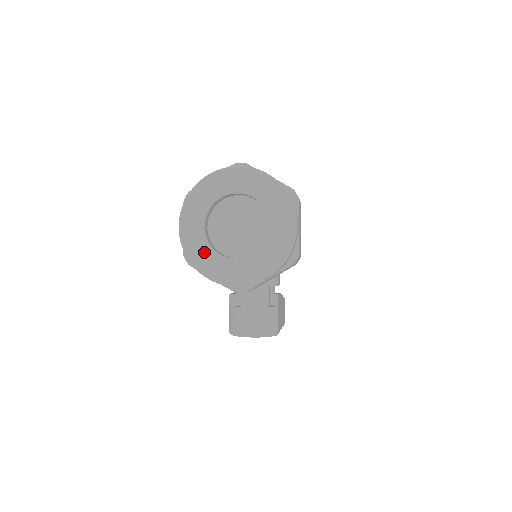
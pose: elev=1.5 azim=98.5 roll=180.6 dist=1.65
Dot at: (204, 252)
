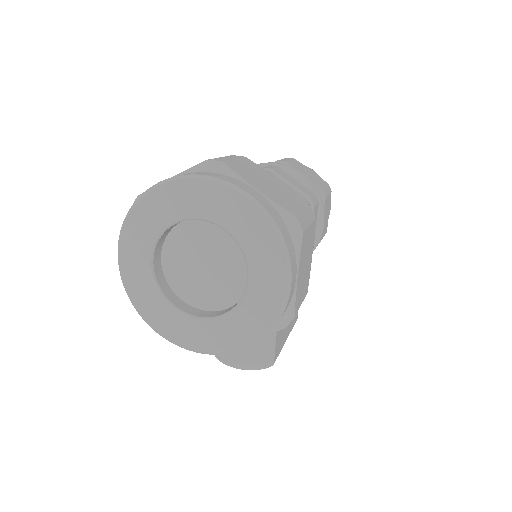
Dot at: (152, 298)
